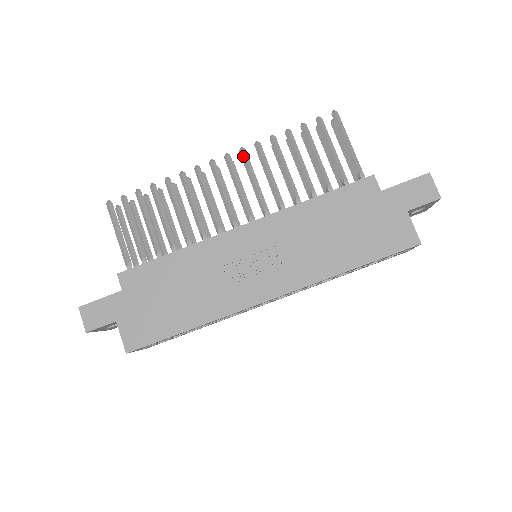
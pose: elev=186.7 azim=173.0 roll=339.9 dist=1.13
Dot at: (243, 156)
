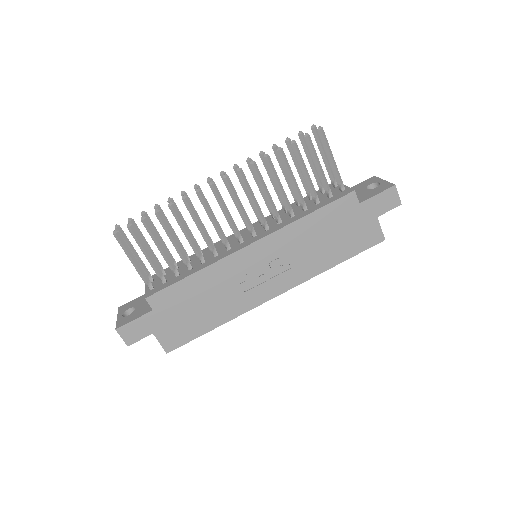
Dot at: (241, 177)
